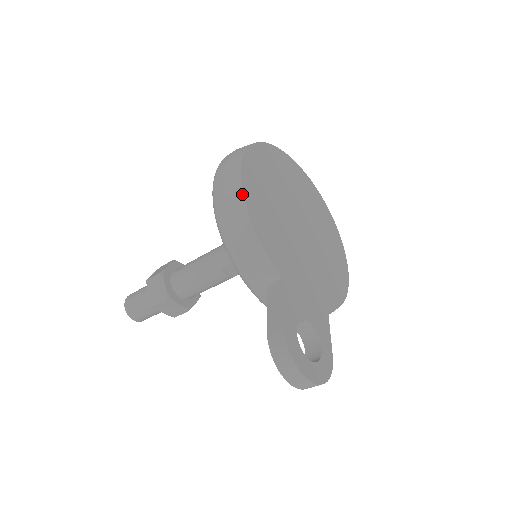
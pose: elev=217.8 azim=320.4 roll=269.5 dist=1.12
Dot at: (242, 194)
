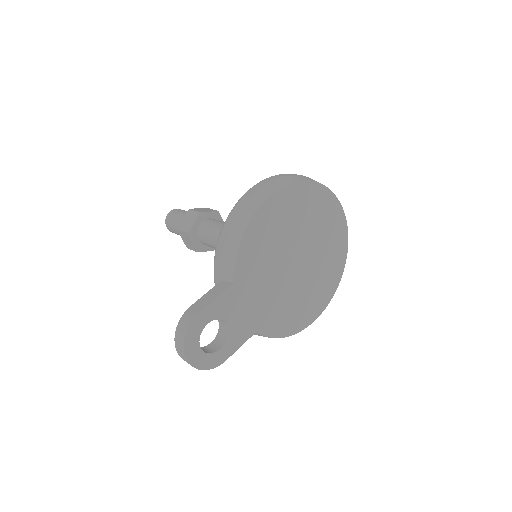
Dot at: (257, 208)
